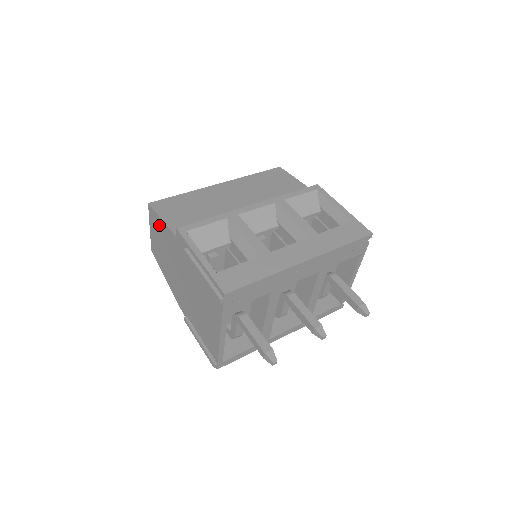
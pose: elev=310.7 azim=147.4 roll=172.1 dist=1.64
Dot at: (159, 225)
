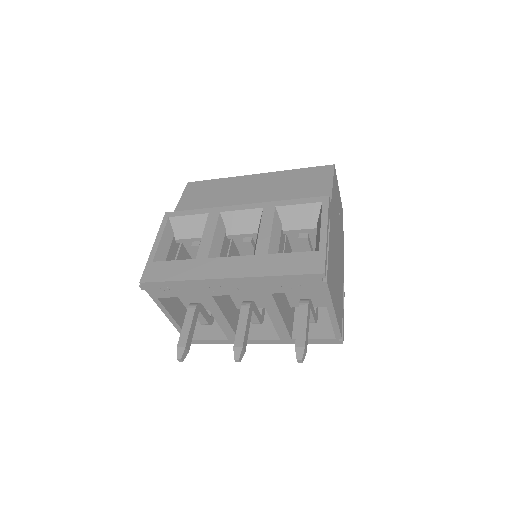
Dot at: occluded
